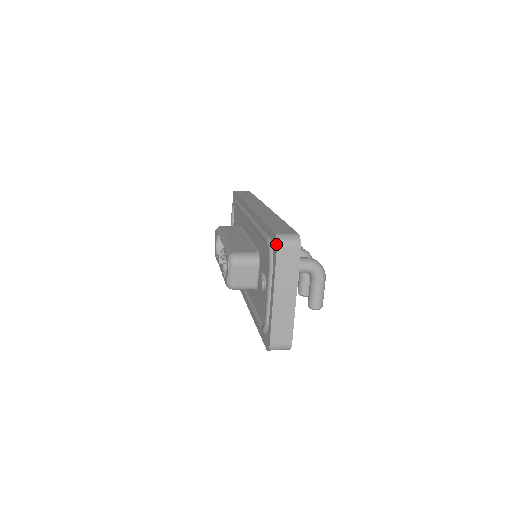
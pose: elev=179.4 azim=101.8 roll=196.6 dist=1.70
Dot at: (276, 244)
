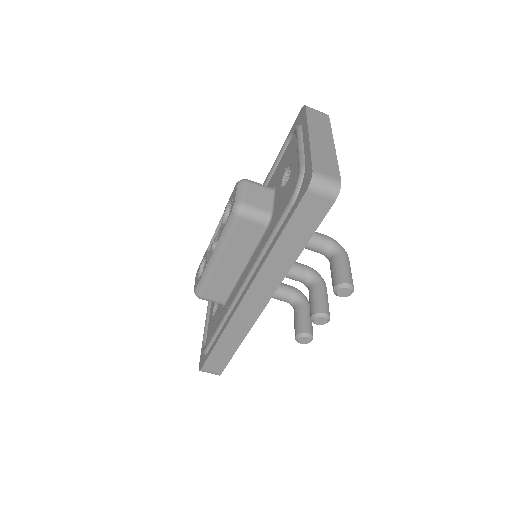
Dot at: (304, 107)
